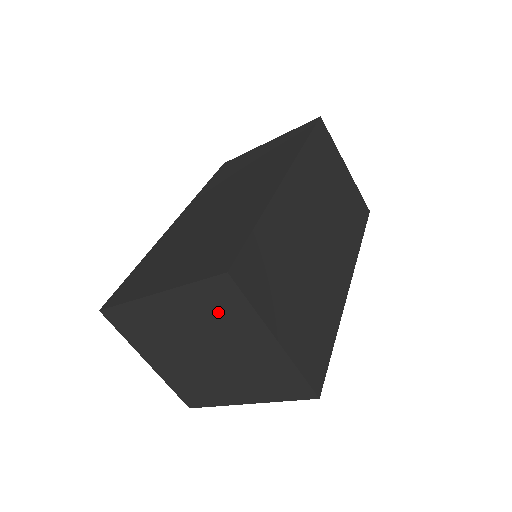
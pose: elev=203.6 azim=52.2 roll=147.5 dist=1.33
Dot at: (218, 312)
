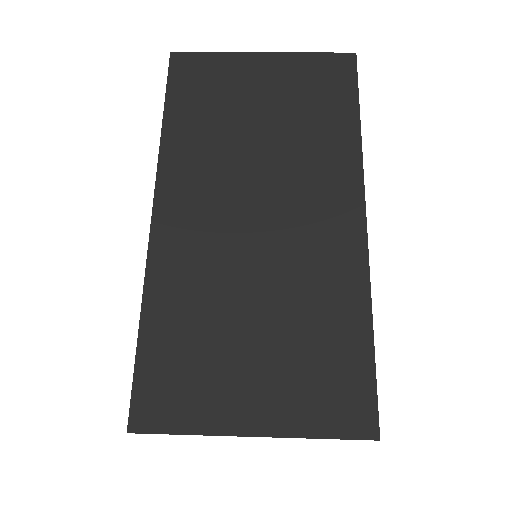
Dot at: occluded
